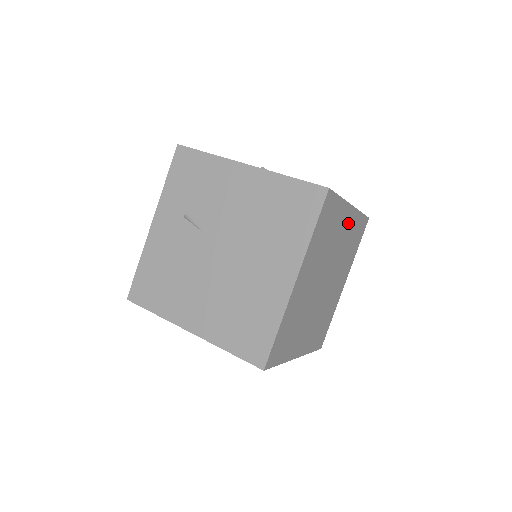
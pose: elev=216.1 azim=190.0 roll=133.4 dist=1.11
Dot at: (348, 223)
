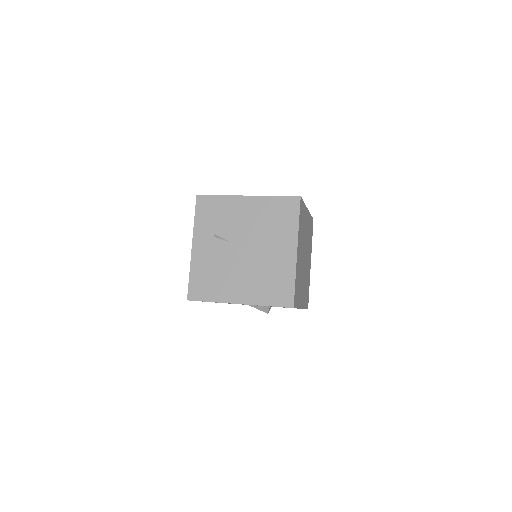
Dot at: (307, 220)
